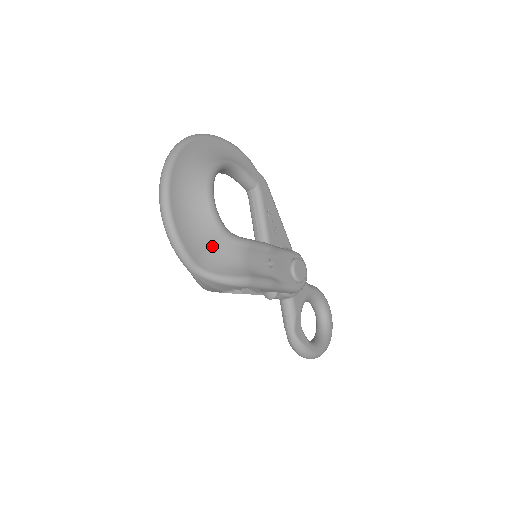
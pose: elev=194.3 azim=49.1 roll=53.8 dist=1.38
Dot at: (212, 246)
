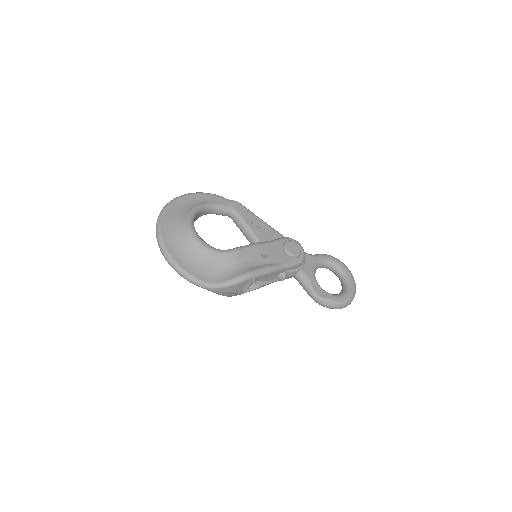
Dot at: (212, 265)
